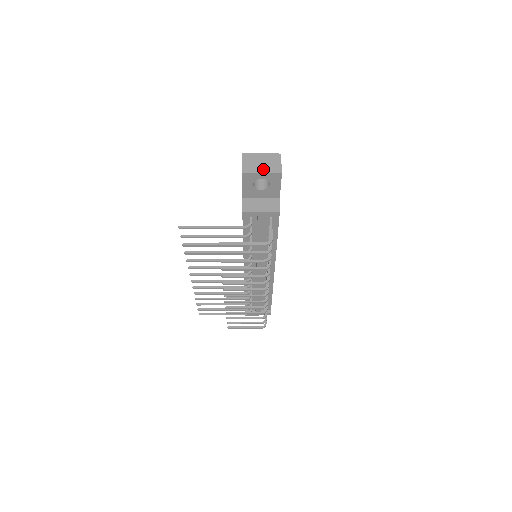
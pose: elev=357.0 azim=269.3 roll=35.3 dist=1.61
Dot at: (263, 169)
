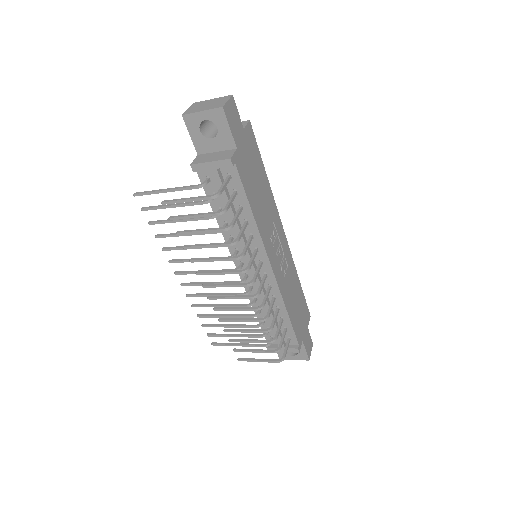
Dot at: (205, 108)
